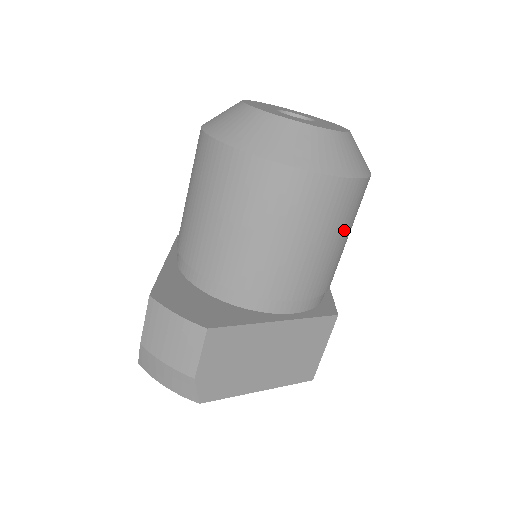
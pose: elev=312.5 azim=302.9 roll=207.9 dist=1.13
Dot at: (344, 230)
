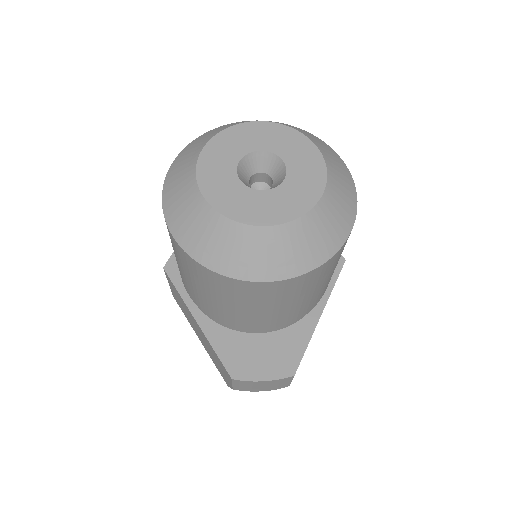
Dot at: occluded
